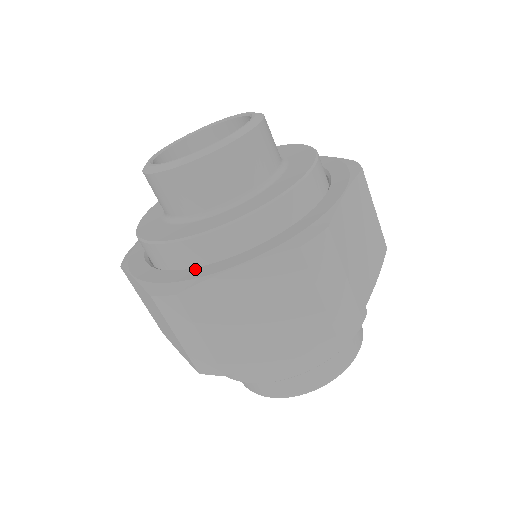
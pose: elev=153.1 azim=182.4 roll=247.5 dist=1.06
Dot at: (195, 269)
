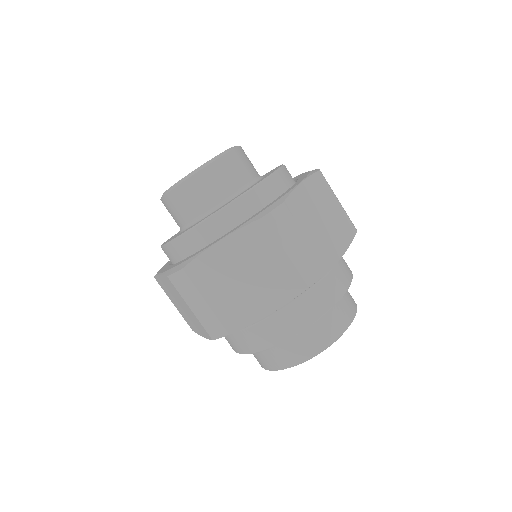
Dot at: (168, 264)
